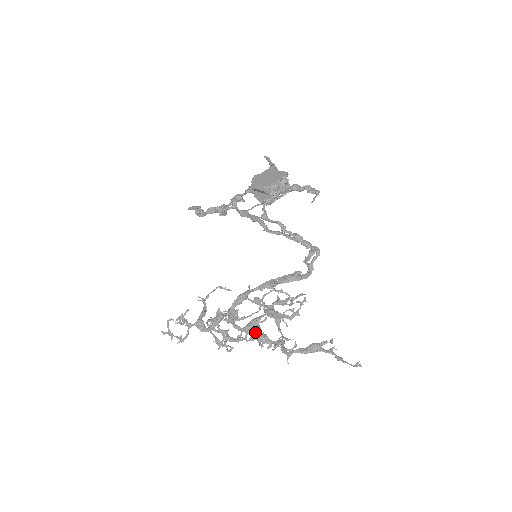
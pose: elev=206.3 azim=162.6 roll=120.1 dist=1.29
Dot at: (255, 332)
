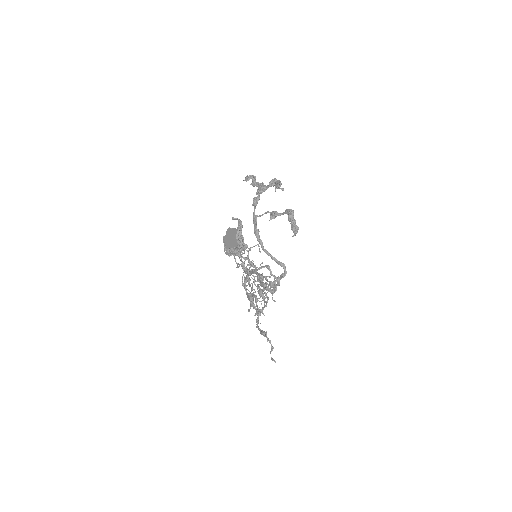
Dot at: (249, 300)
